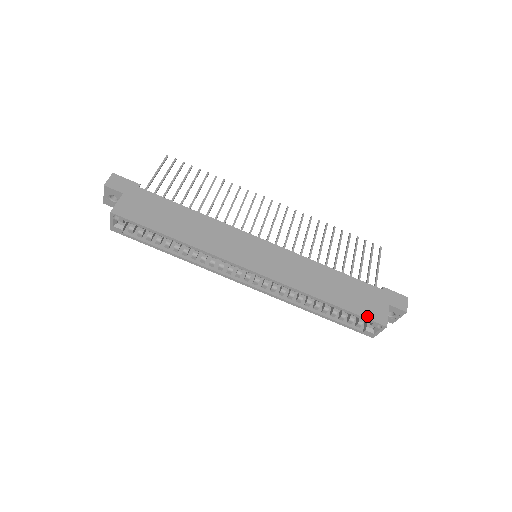
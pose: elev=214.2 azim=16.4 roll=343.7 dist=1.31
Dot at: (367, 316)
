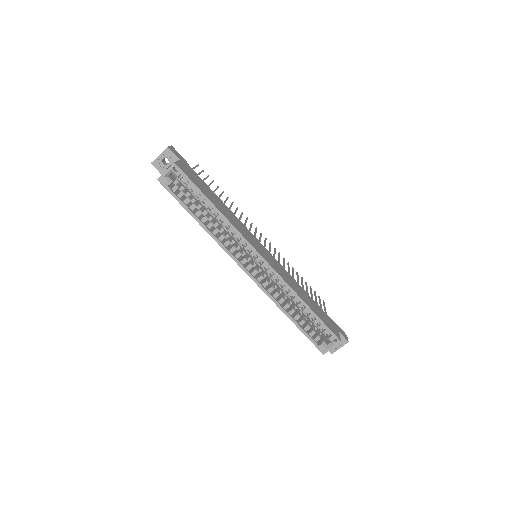
Dot at: (330, 328)
